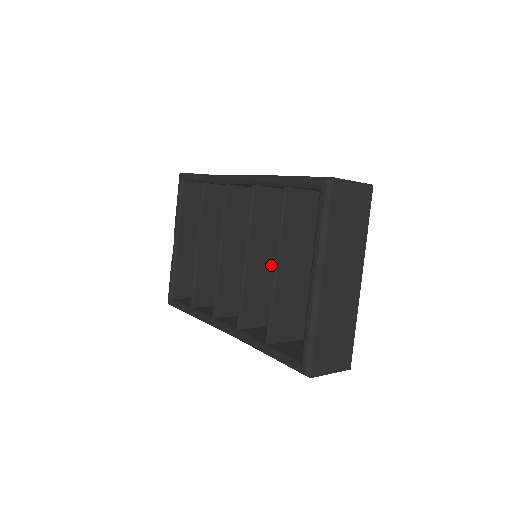
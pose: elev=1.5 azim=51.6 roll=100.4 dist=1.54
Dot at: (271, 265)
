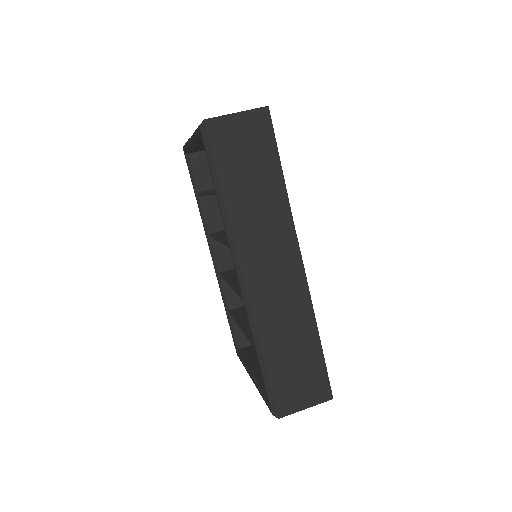
Dot at: occluded
